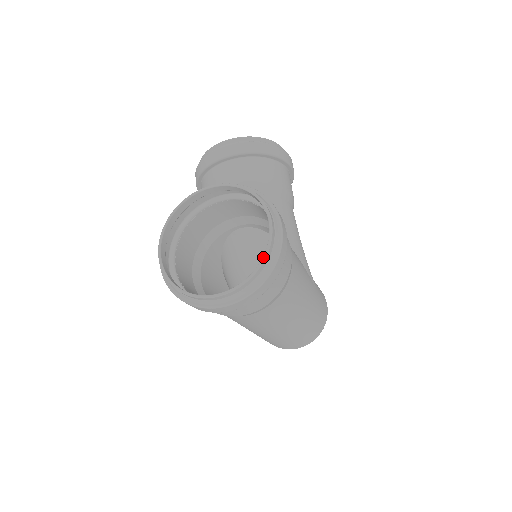
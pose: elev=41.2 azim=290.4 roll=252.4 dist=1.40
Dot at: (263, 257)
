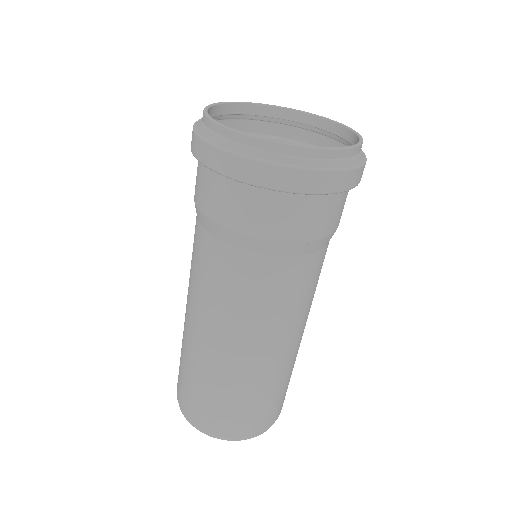
Dot at: (352, 145)
